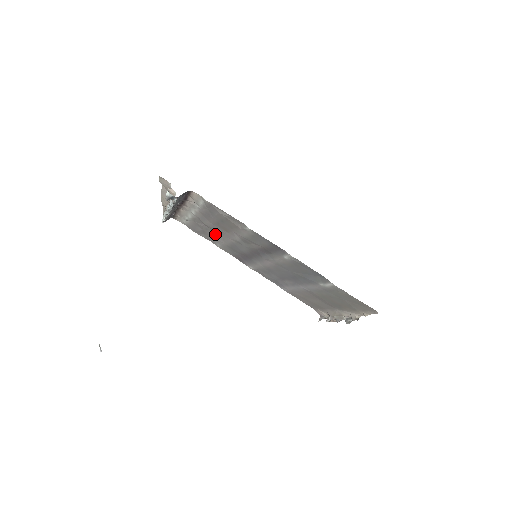
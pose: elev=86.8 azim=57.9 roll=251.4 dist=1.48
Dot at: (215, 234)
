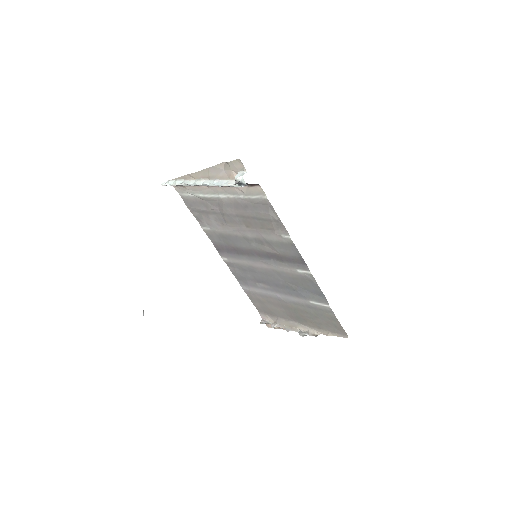
Dot at: (220, 220)
